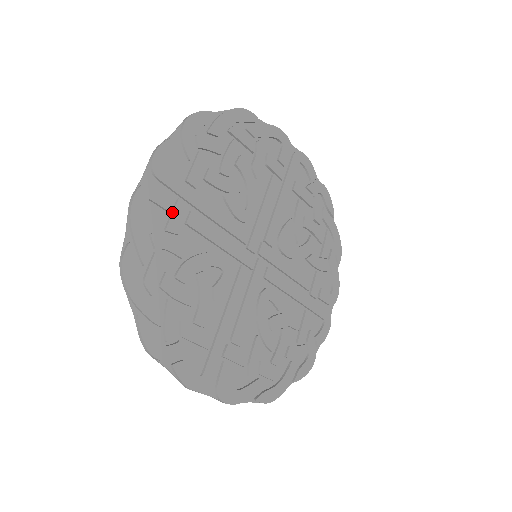
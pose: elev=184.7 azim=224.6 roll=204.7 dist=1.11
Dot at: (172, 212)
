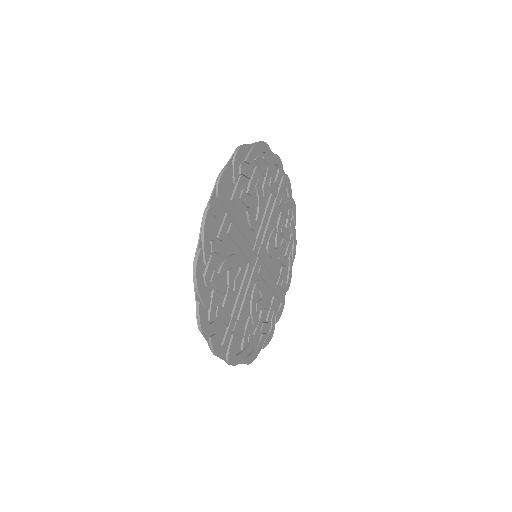
Dot at: (223, 224)
